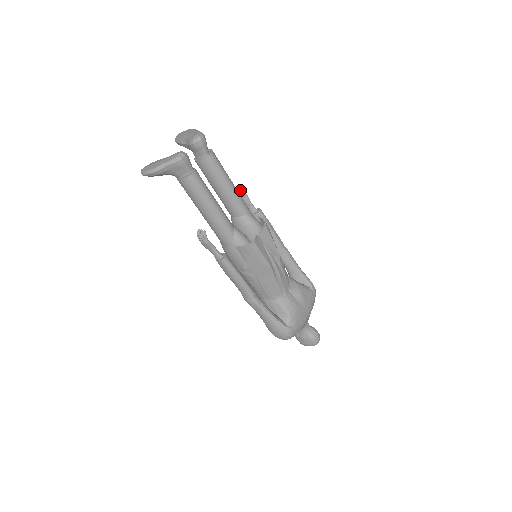
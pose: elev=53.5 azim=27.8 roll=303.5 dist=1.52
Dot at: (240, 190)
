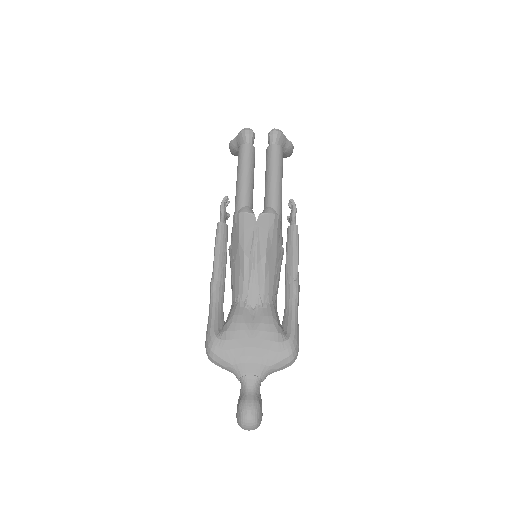
Dot at: (291, 200)
